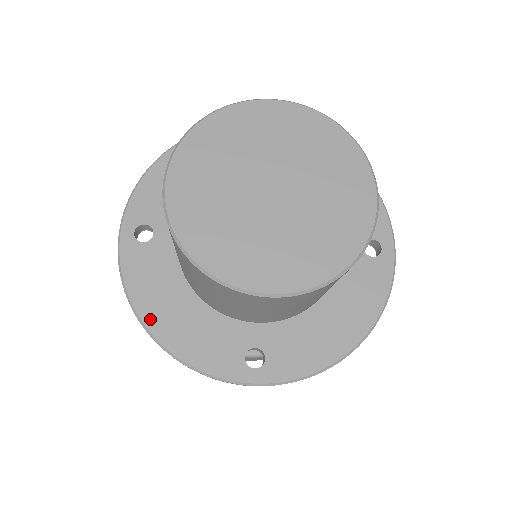
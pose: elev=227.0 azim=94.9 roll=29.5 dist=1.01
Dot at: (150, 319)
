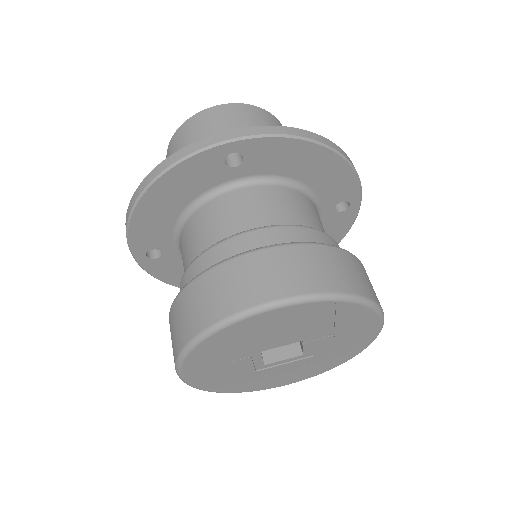
Dot at: occluded
